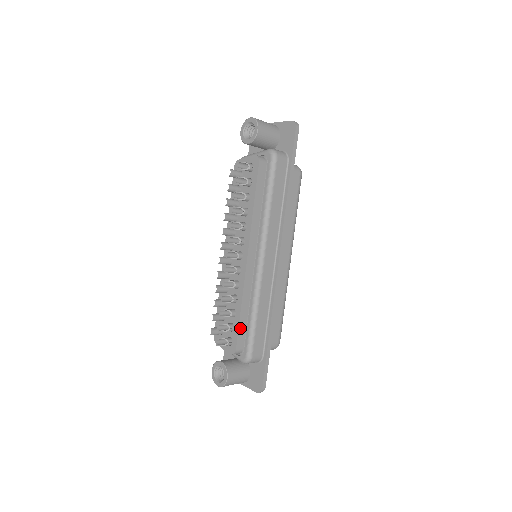
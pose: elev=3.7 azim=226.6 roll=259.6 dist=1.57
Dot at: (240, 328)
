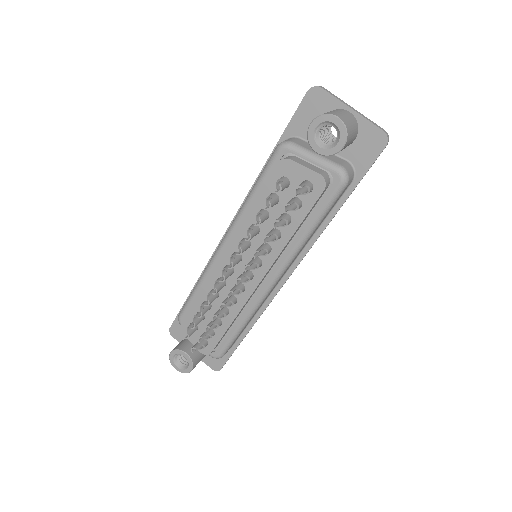
Dot at: (222, 337)
